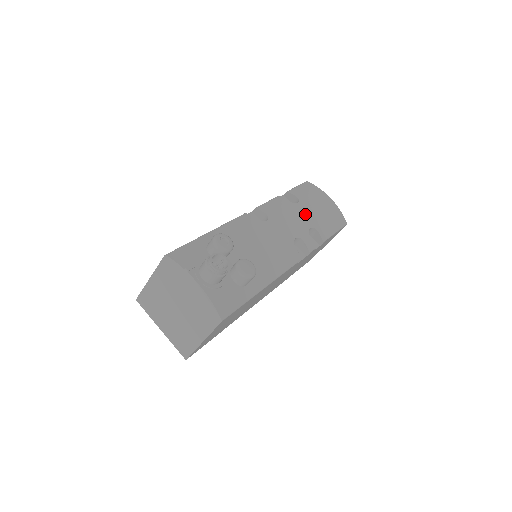
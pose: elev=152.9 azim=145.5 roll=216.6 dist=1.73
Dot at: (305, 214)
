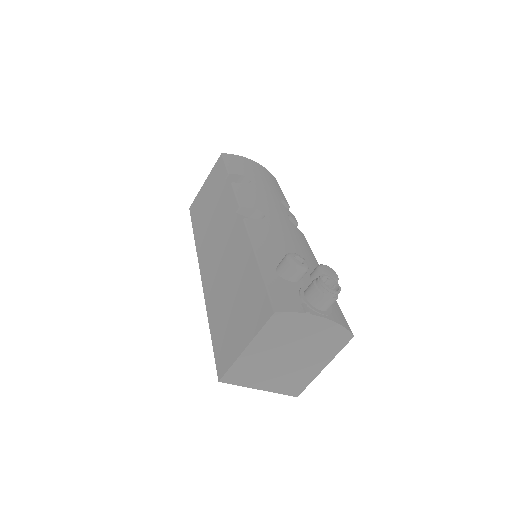
Dot at: (266, 189)
